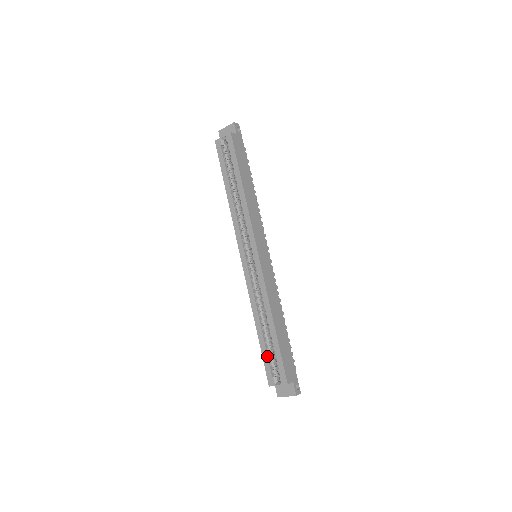
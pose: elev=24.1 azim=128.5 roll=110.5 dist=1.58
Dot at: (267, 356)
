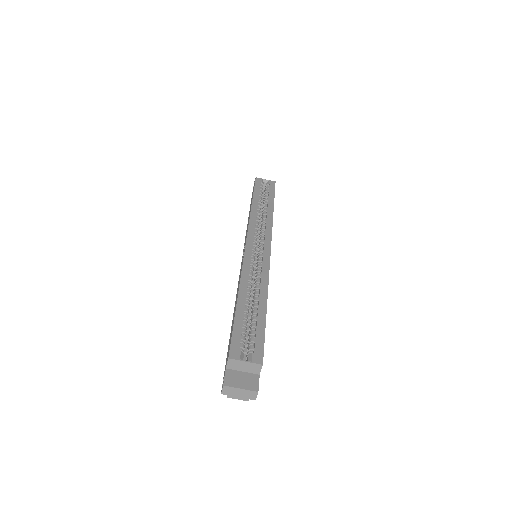
Dot at: (242, 326)
